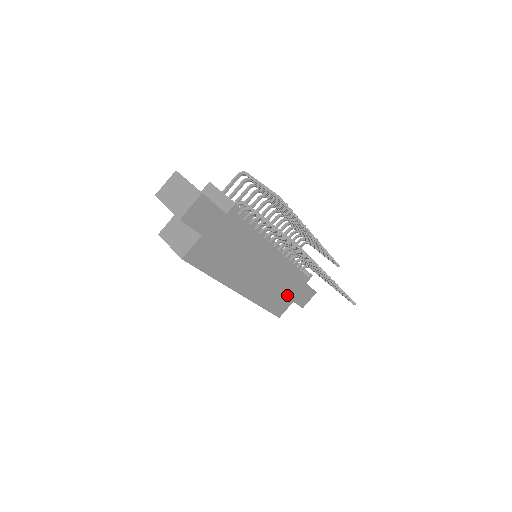
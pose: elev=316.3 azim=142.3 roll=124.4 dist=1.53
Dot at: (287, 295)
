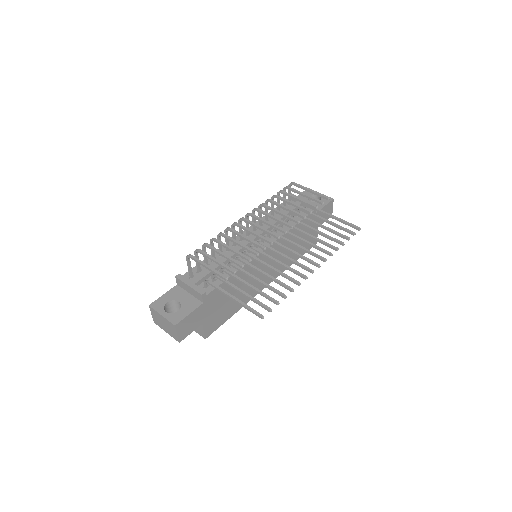
Dot at: occluded
